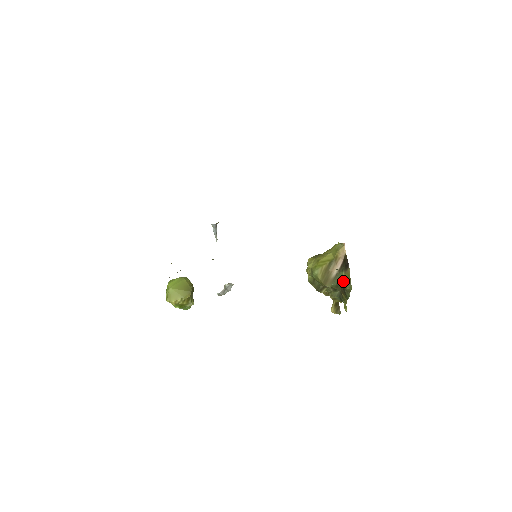
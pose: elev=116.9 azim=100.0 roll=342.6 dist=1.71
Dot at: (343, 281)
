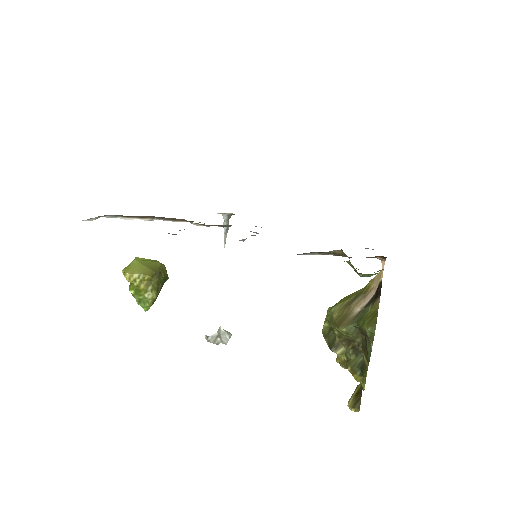
Dot at: (365, 318)
